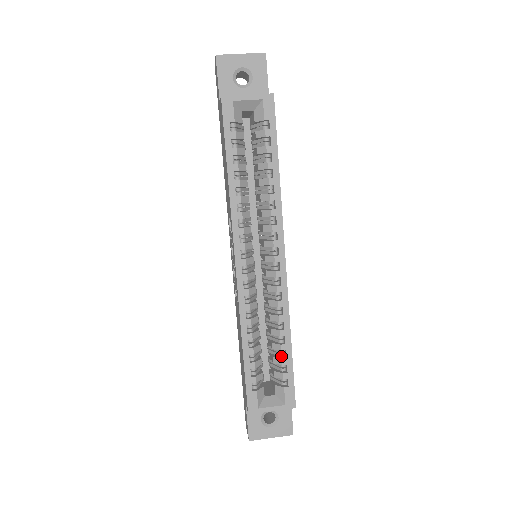
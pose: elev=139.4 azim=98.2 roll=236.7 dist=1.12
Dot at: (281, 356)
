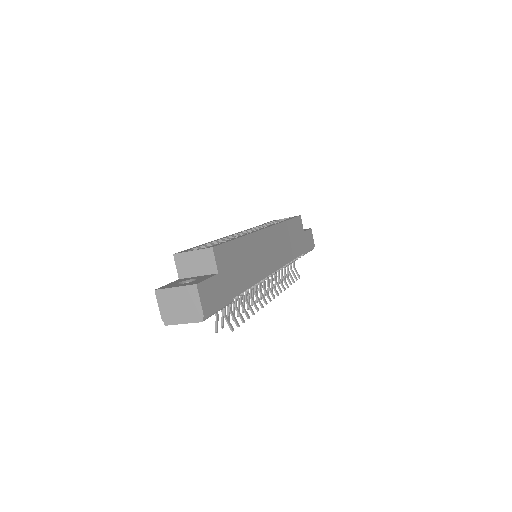
Dot at: occluded
